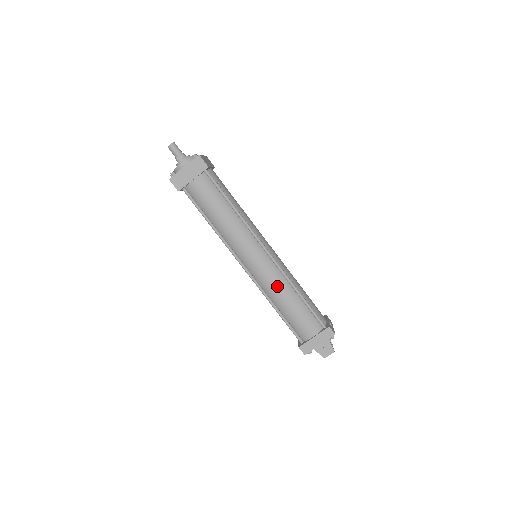
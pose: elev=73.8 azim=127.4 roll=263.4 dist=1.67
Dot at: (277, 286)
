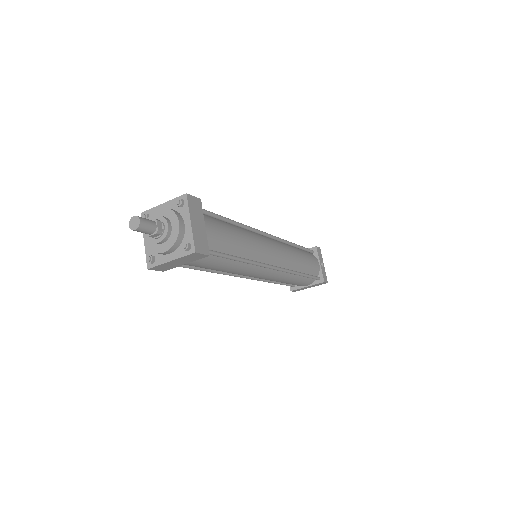
Dot at: (280, 280)
